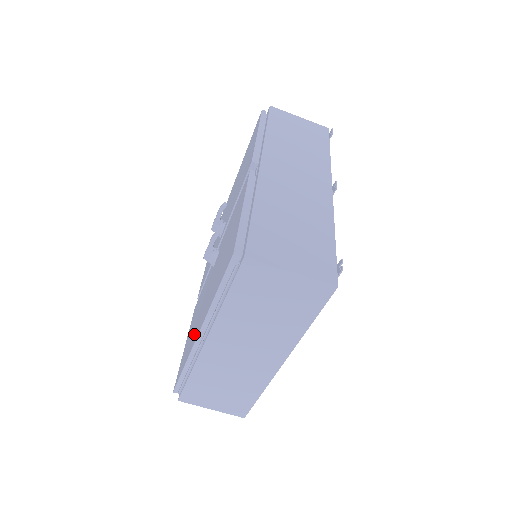
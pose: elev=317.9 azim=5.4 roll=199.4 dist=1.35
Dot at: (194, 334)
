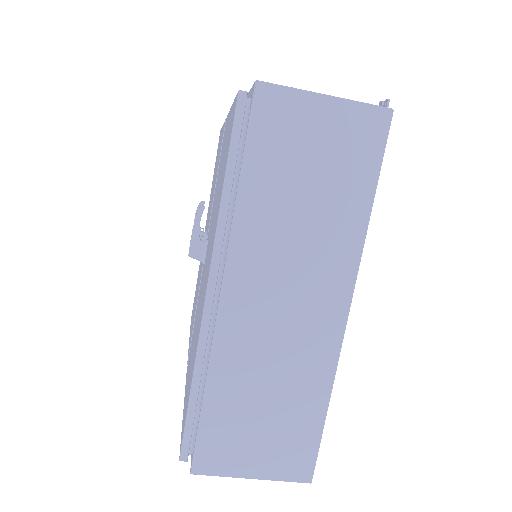
Dot at: (198, 327)
